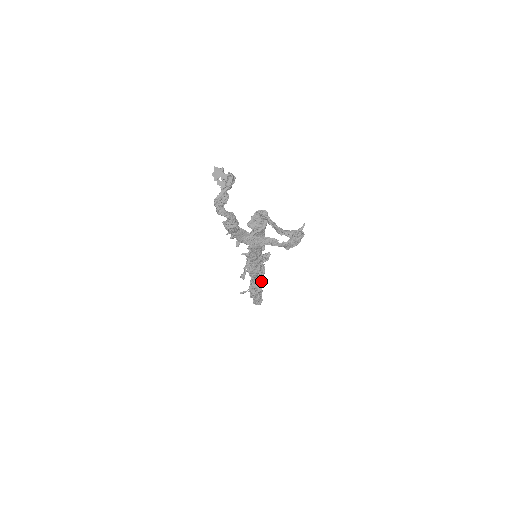
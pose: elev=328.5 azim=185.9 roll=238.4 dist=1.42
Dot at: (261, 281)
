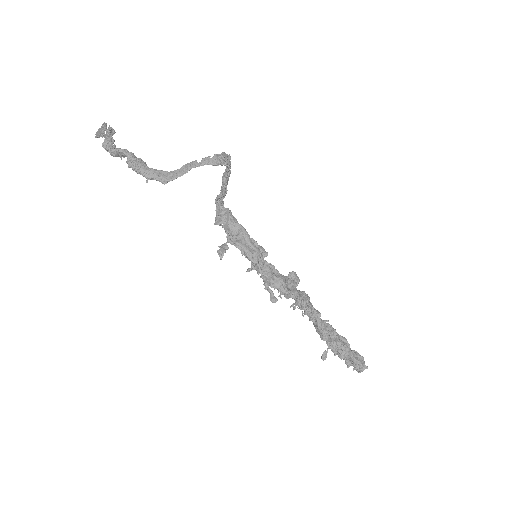
Dot at: (319, 314)
